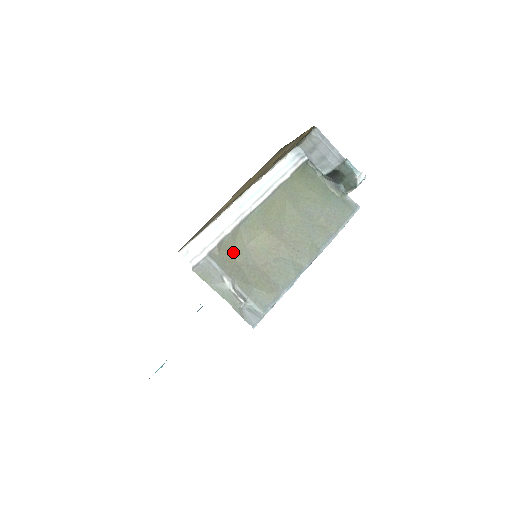
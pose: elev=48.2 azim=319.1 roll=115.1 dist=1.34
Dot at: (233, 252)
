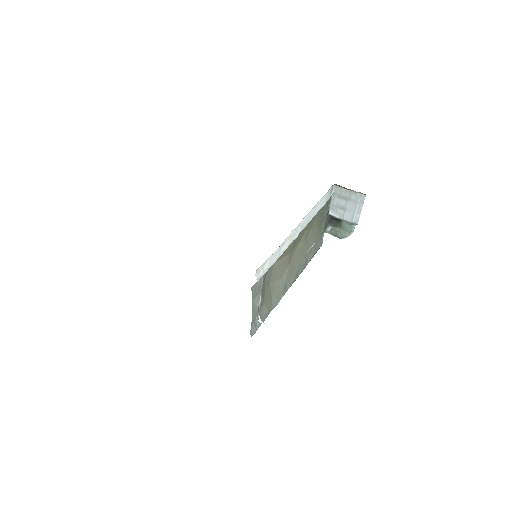
Dot at: occluded
